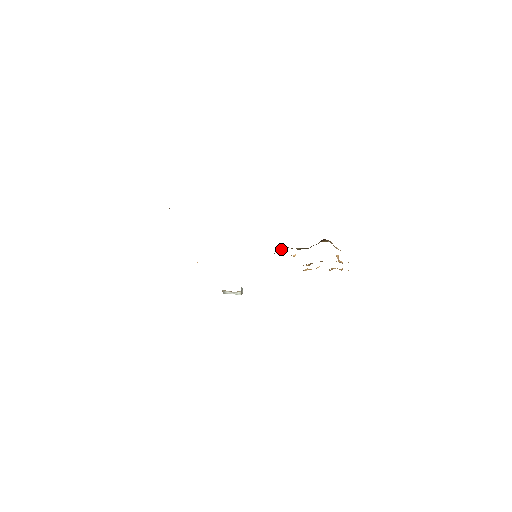
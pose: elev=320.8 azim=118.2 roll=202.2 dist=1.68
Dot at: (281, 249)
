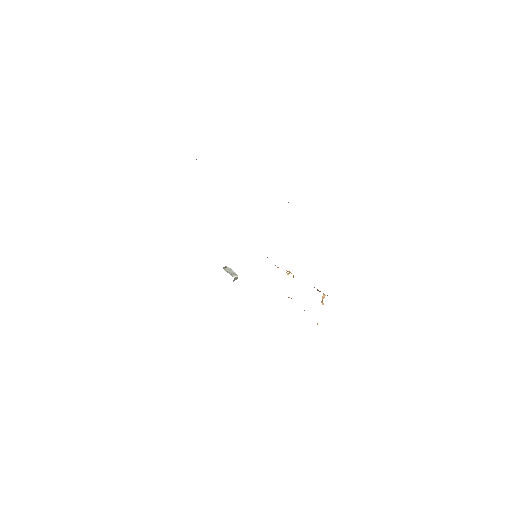
Dot at: occluded
